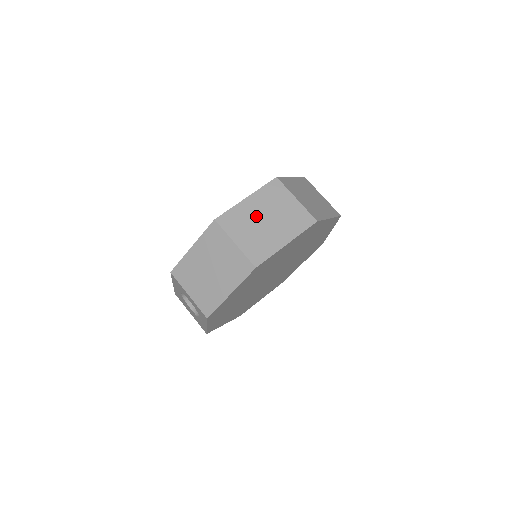
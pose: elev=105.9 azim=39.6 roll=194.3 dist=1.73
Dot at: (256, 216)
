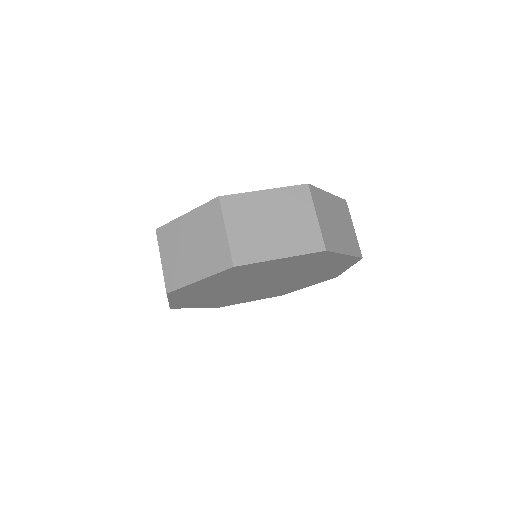
Dot at: (264, 214)
